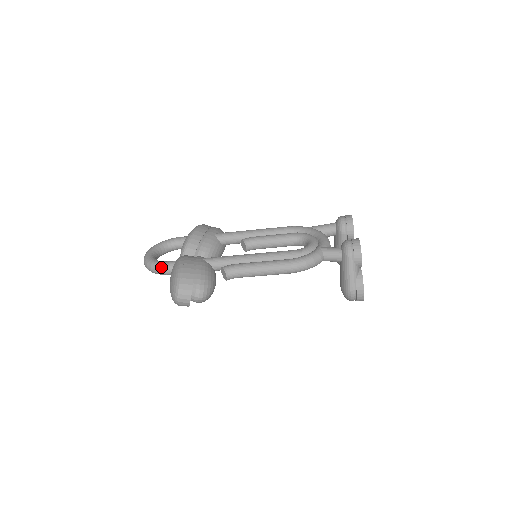
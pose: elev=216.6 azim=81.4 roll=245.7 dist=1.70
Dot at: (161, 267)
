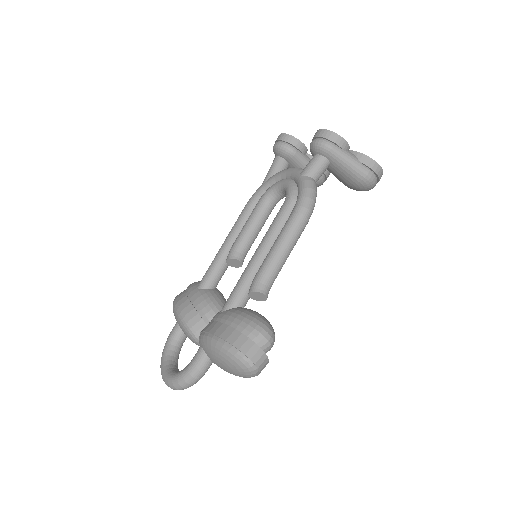
Dot at: (196, 368)
